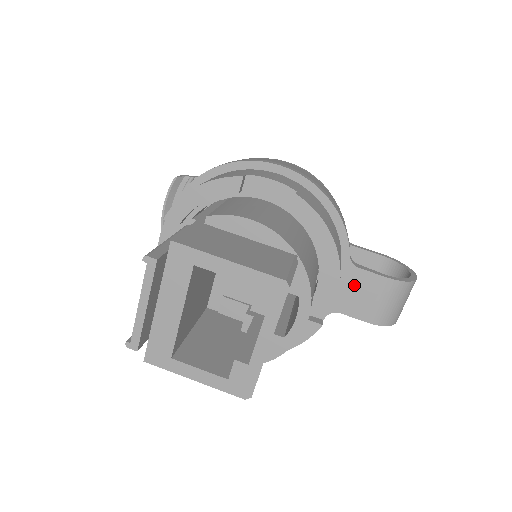
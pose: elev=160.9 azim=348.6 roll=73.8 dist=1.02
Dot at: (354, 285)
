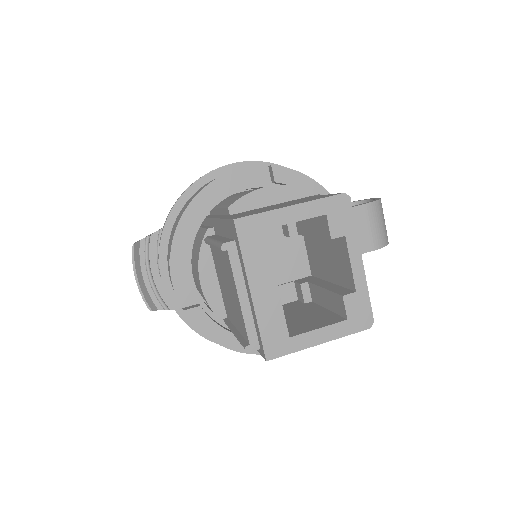
Dot at: occluded
